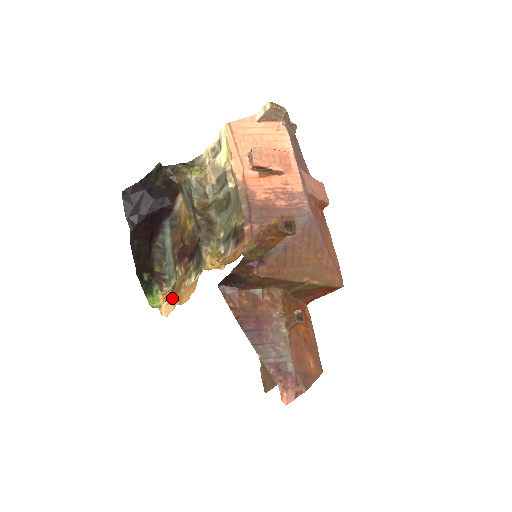
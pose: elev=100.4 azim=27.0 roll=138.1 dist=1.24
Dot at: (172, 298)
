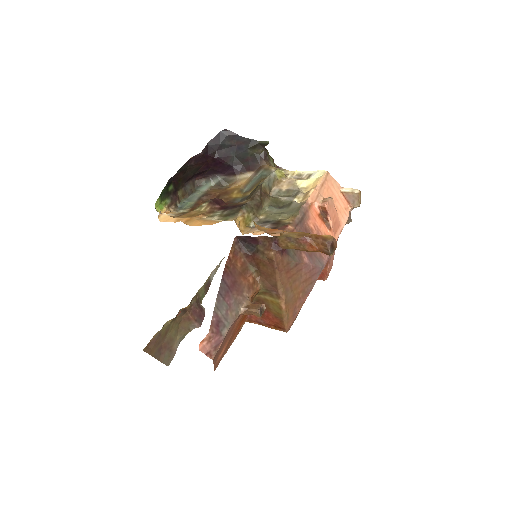
Dot at: (177, 217)
